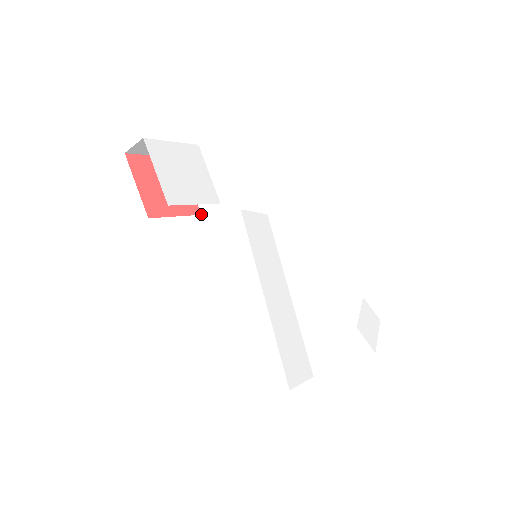
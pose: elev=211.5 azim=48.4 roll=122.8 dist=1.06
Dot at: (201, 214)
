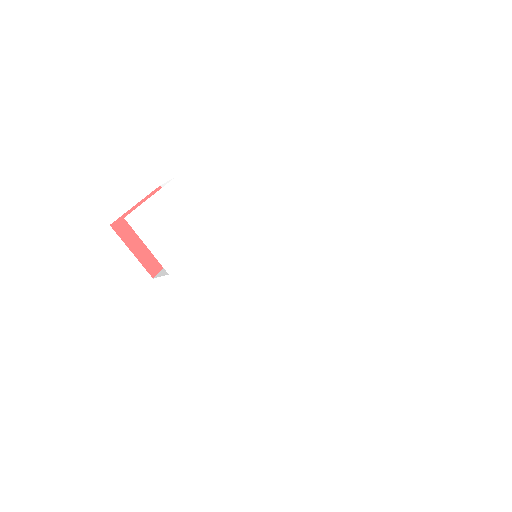
Dot at: occluded
